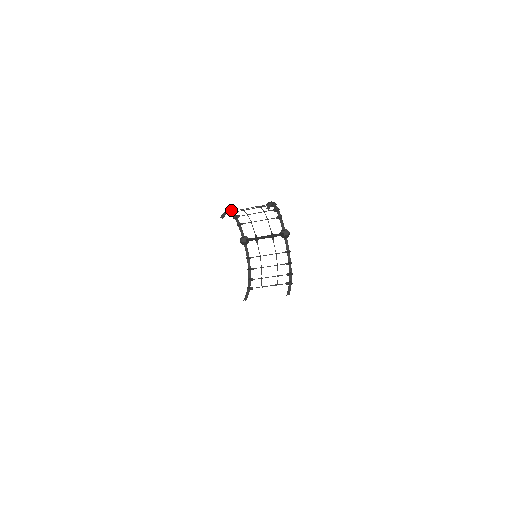
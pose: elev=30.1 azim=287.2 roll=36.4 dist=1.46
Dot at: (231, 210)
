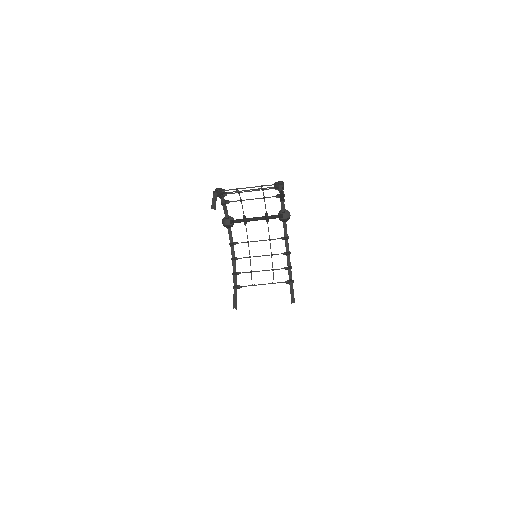
Dot at: occluded
